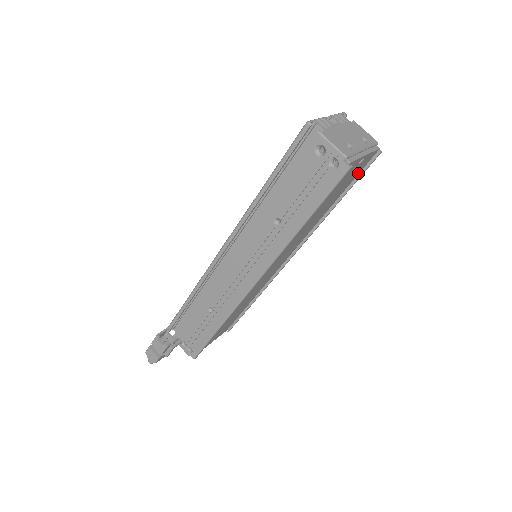
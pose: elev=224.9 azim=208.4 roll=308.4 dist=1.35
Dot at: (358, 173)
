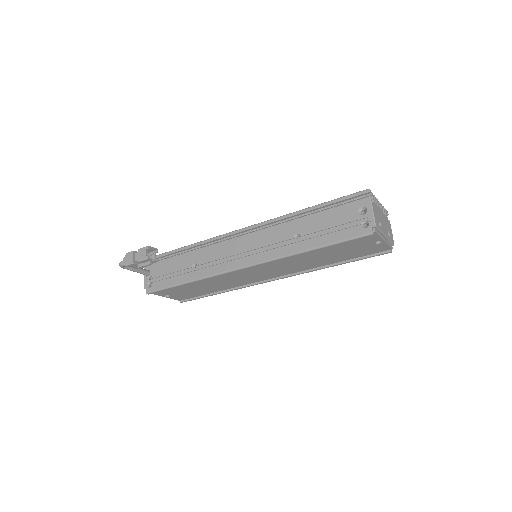
Dot at: (367, 254)
